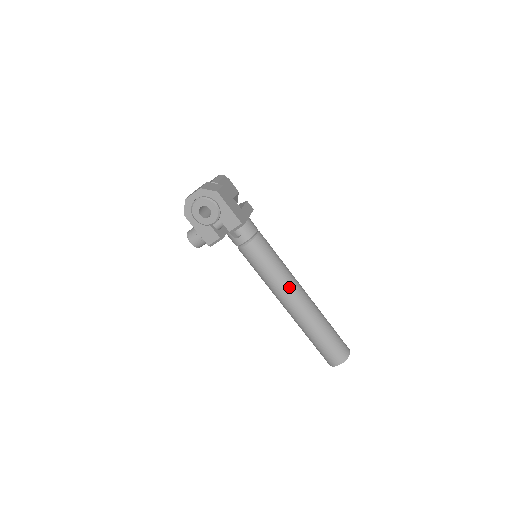
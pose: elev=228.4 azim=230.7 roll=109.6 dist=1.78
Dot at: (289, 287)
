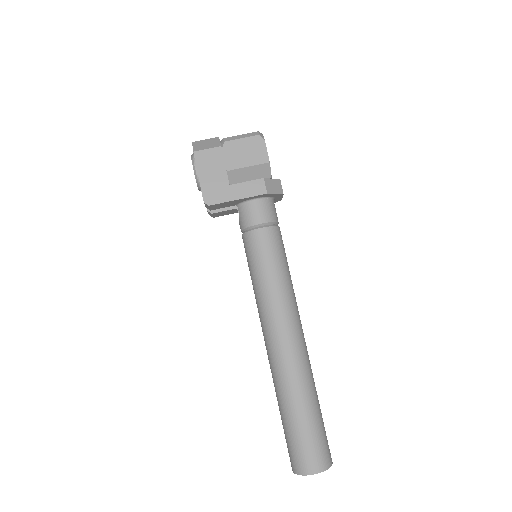
Dot at: (265, 319)
